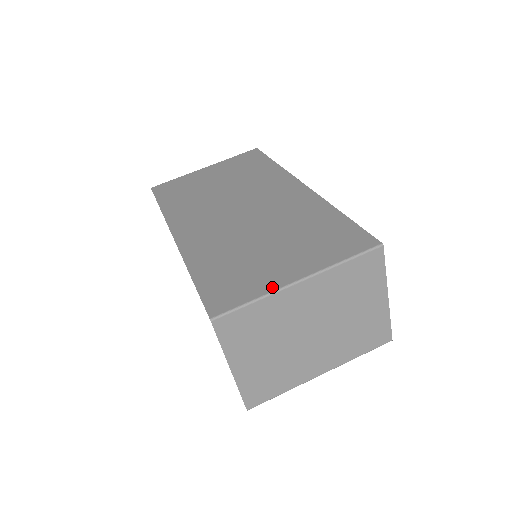
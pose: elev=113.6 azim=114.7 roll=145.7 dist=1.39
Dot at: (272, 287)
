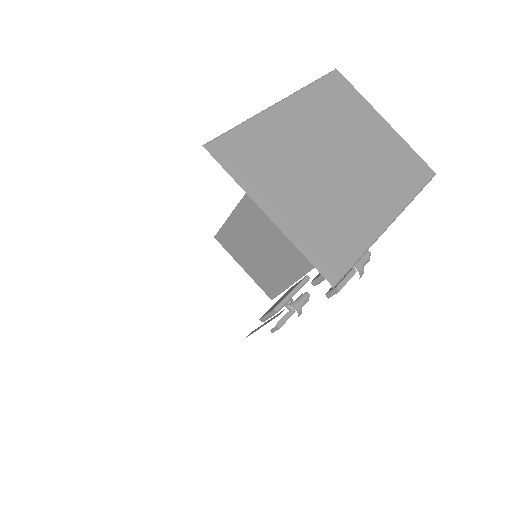
Dot at: occluded
